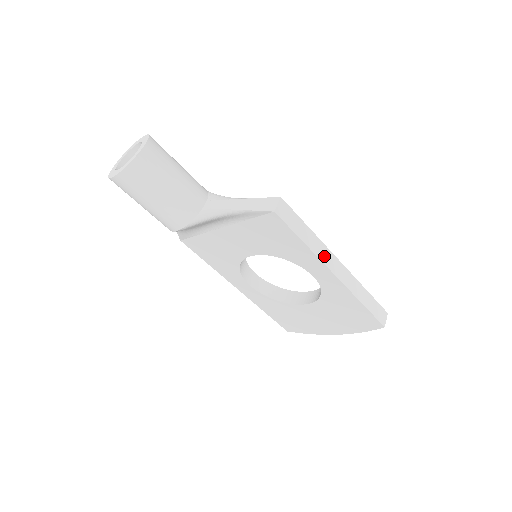
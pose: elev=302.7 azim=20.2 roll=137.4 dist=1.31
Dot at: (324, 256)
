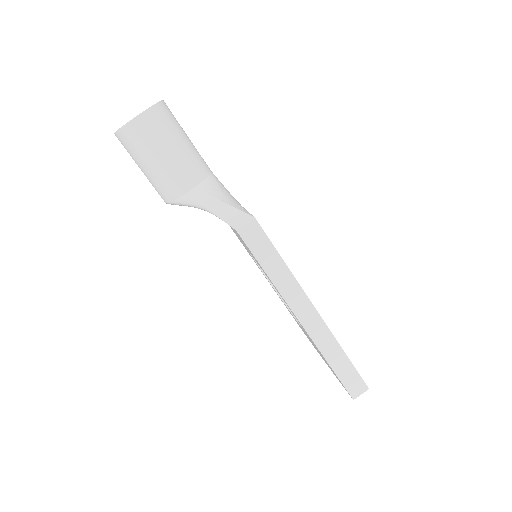
Dot at: (293, 297)
